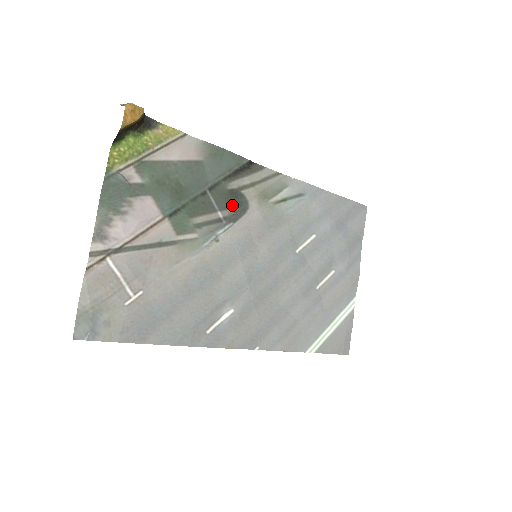
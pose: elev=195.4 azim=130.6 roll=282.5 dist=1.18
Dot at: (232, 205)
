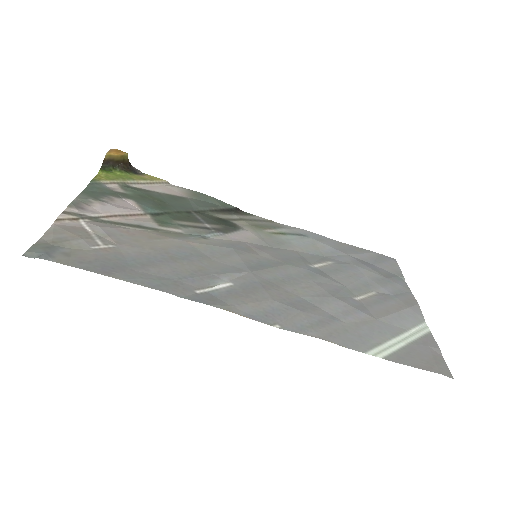
Dot at: (221, 224)
